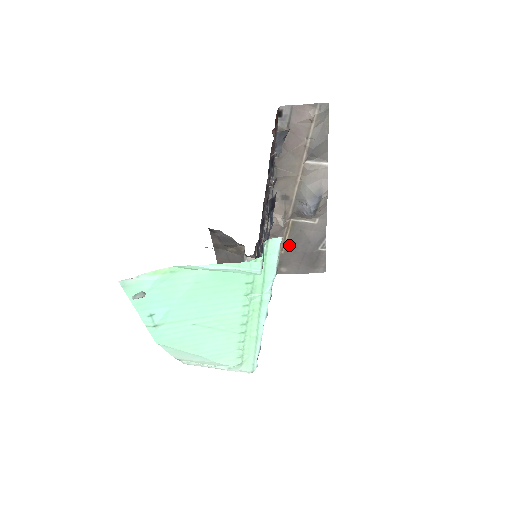
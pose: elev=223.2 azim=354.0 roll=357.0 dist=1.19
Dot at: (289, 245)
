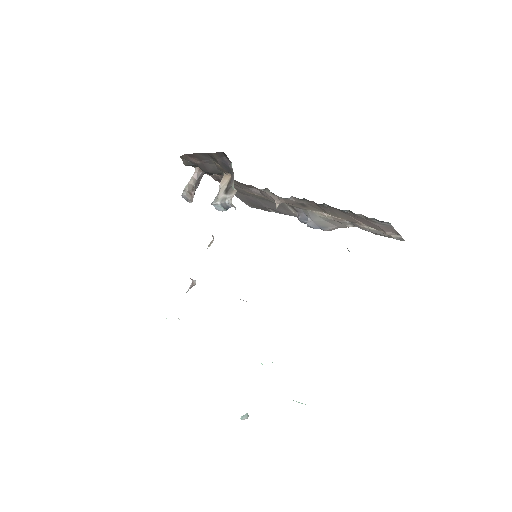
Dot at: (258, 196)
